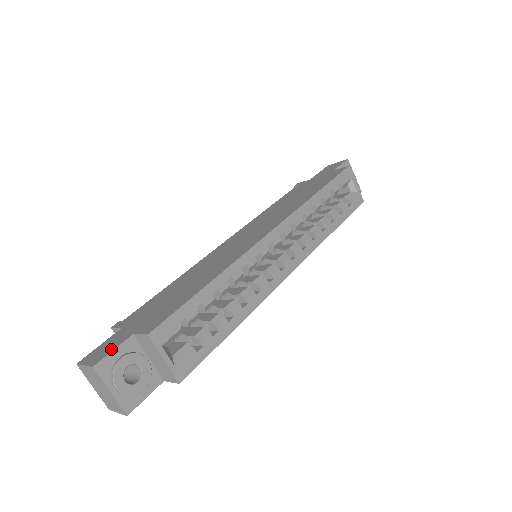
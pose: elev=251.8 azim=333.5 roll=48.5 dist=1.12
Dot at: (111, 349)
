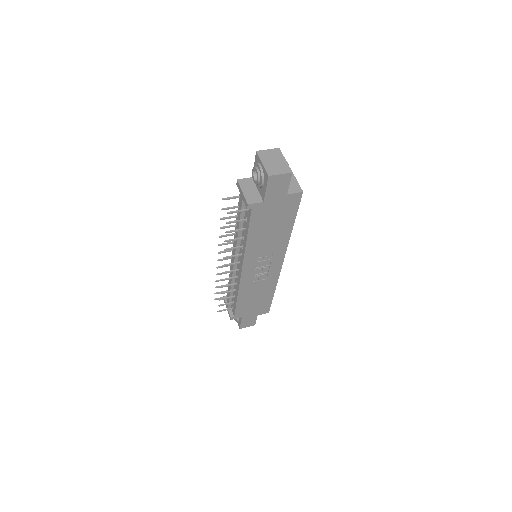
Dot at: occluded
